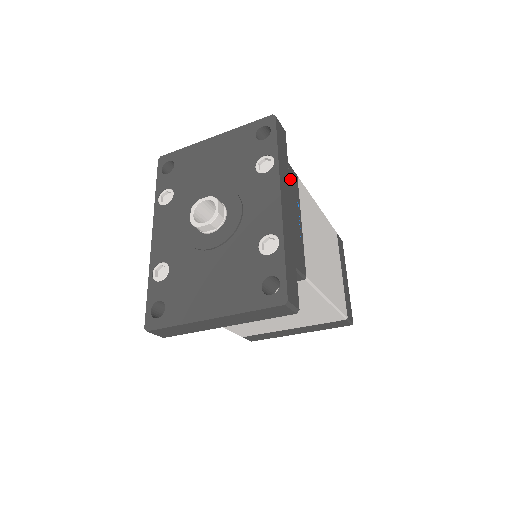
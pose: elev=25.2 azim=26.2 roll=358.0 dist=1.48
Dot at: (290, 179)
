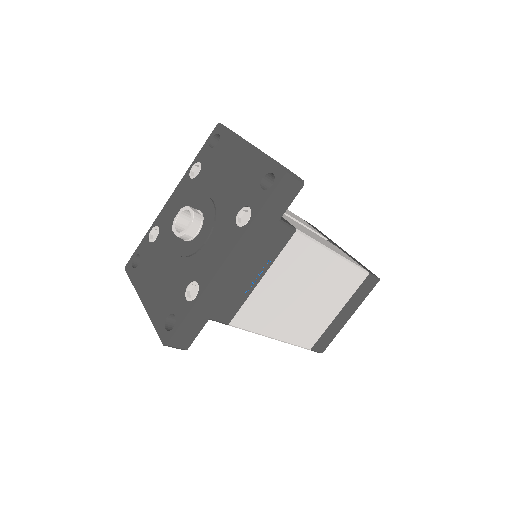
Dot at: (269, 238)
